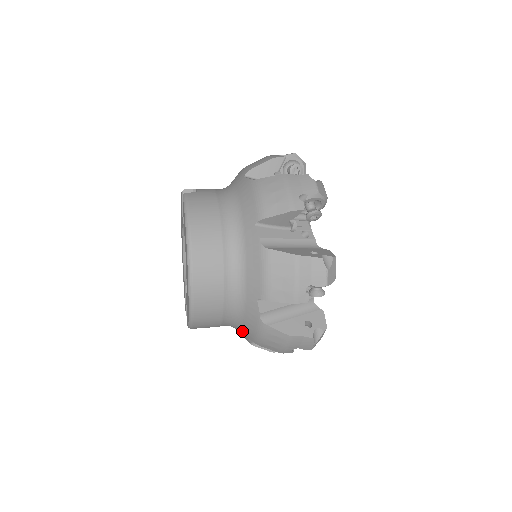
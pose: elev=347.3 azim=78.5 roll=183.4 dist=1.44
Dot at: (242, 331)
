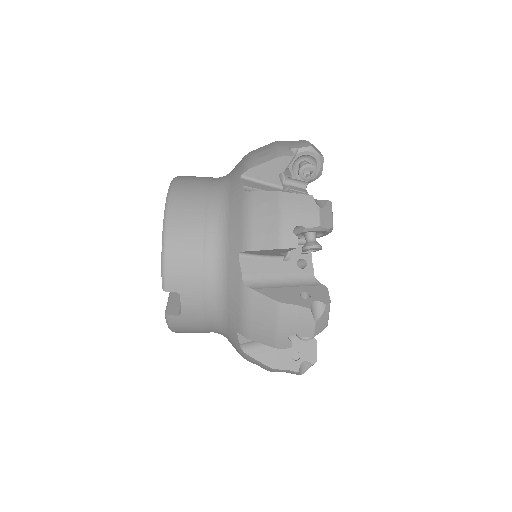
Dot at: (229, 252)
